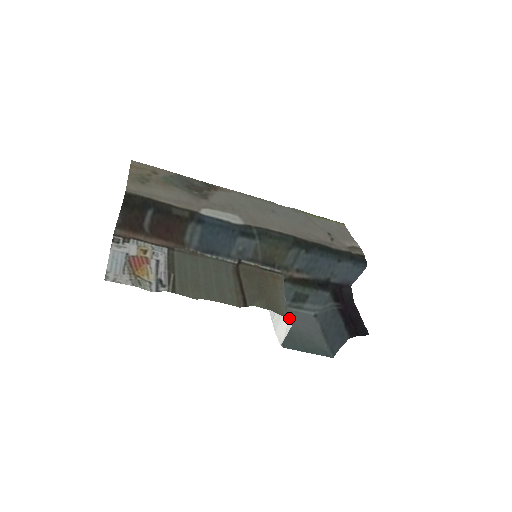
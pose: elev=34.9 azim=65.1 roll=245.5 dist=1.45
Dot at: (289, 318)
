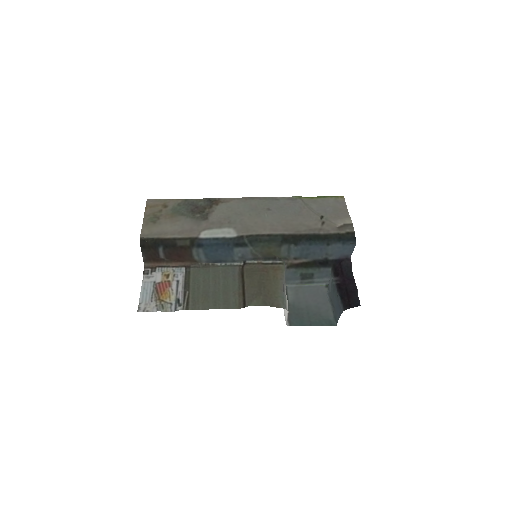
Dot at: (286, 306)
